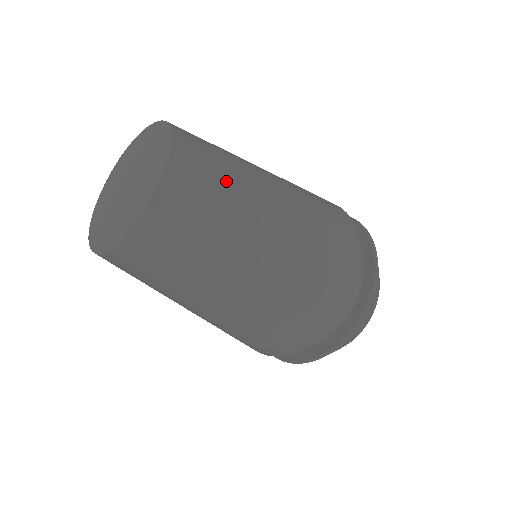
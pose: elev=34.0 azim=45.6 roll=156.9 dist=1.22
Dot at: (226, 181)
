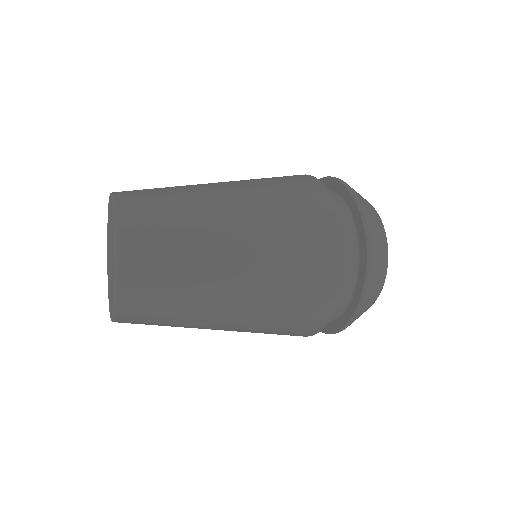
Dot at: (175, 229)
